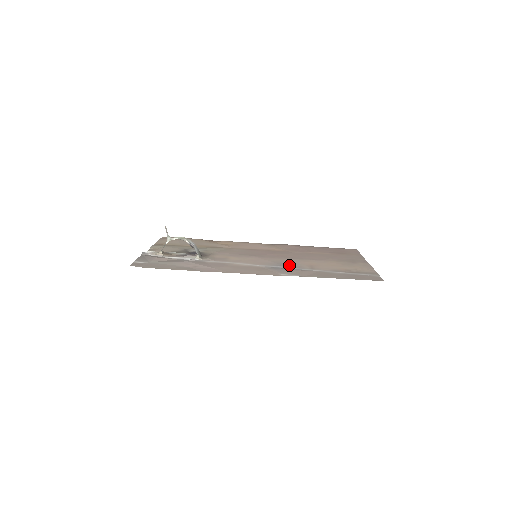
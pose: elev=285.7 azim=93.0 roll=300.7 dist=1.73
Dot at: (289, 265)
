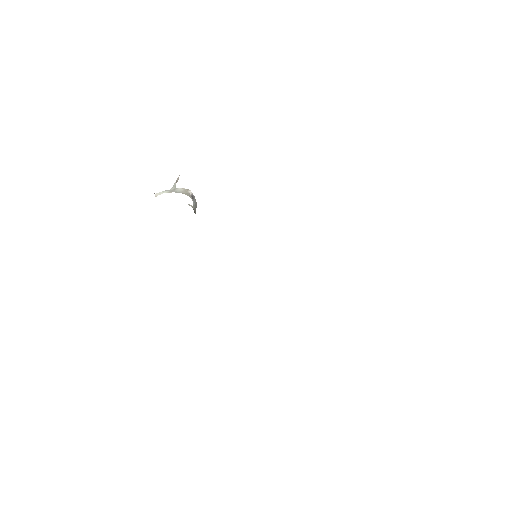
Dot at: occluded
